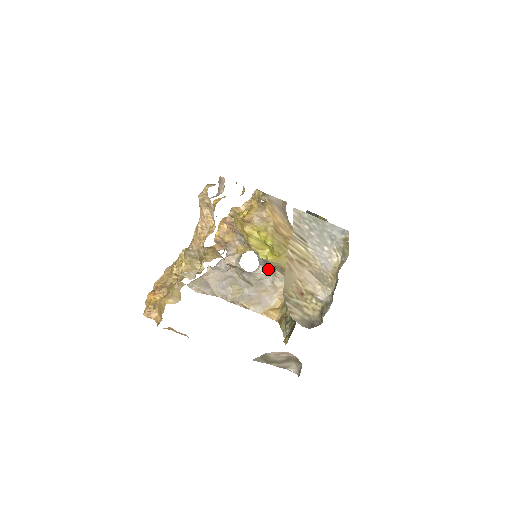
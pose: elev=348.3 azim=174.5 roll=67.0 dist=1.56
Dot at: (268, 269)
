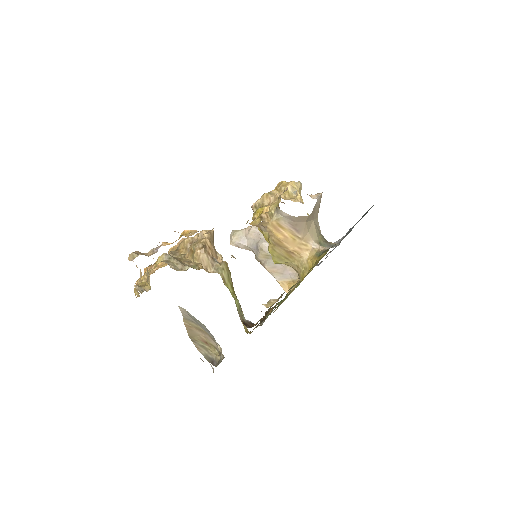
Dot at: occluded
